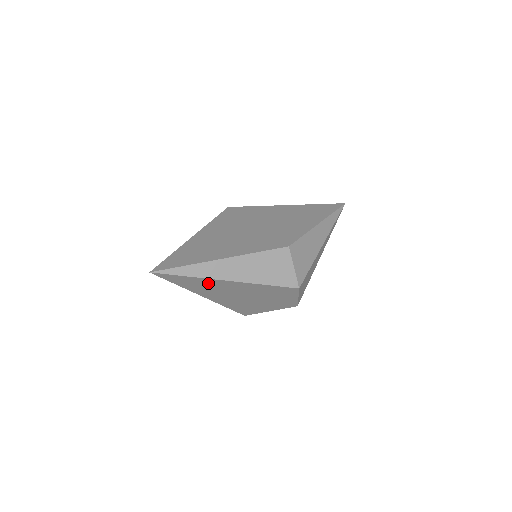
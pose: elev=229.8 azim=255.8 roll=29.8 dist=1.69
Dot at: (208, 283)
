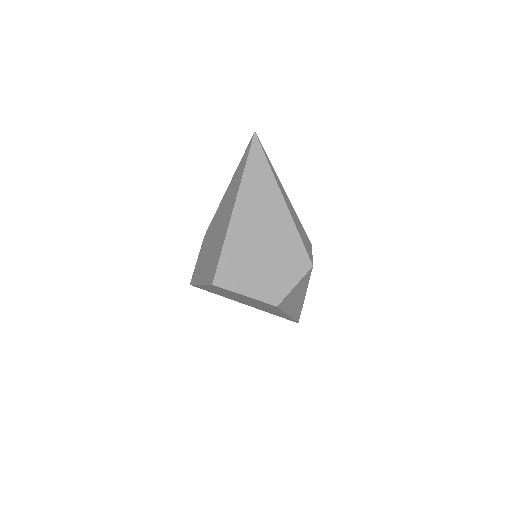
Dot at: (267, 188)
